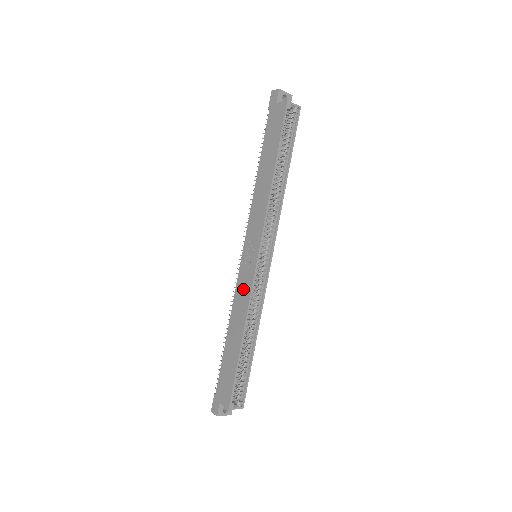
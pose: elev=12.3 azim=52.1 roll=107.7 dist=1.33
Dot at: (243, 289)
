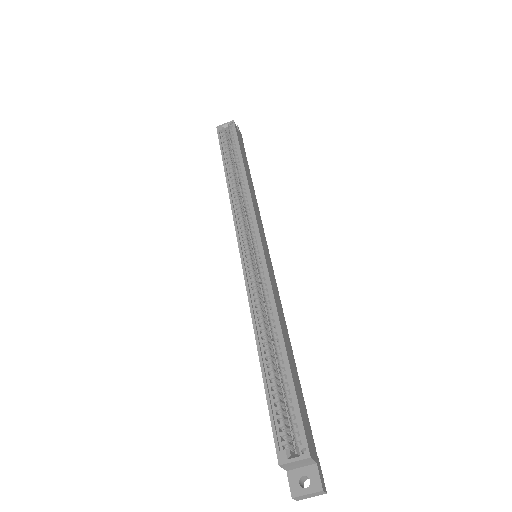
Dot at: occluded
